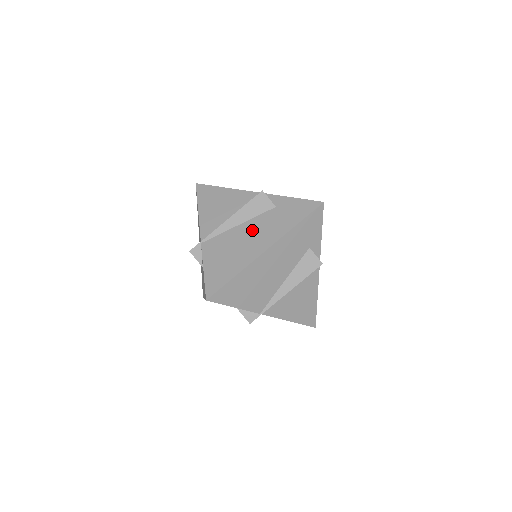
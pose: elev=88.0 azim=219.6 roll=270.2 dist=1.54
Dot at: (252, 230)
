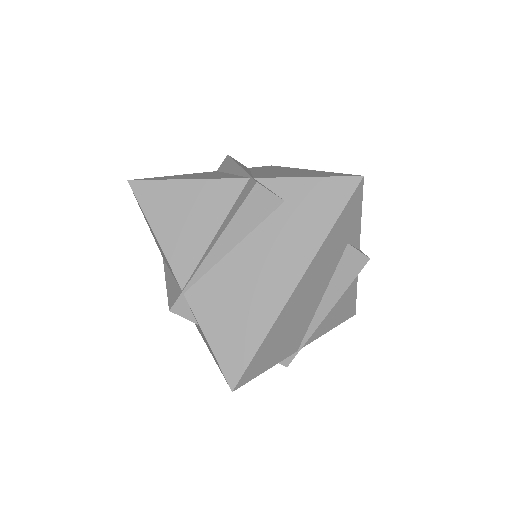
Dot at: (260, 253)
